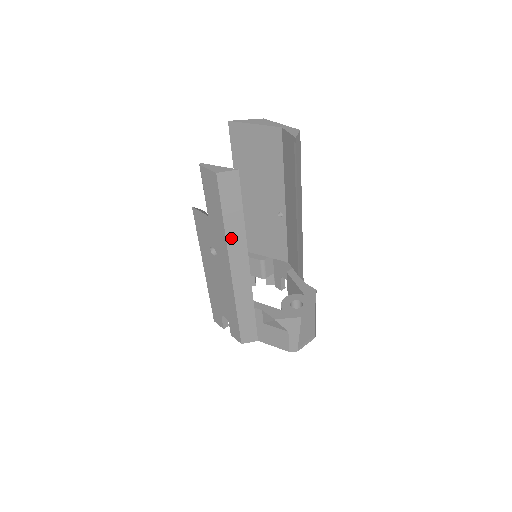
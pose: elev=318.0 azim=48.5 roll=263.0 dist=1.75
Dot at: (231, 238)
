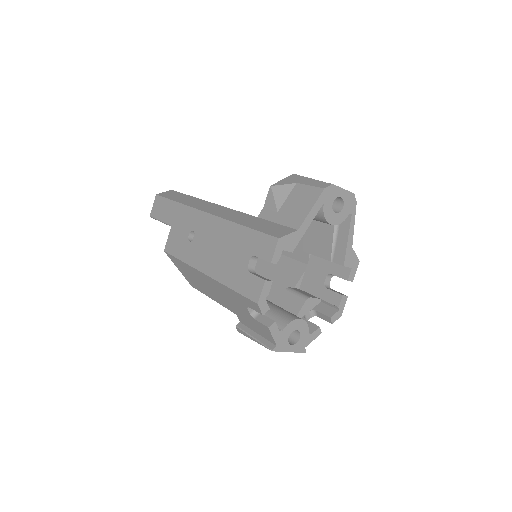
Dot at: (190, 204)
